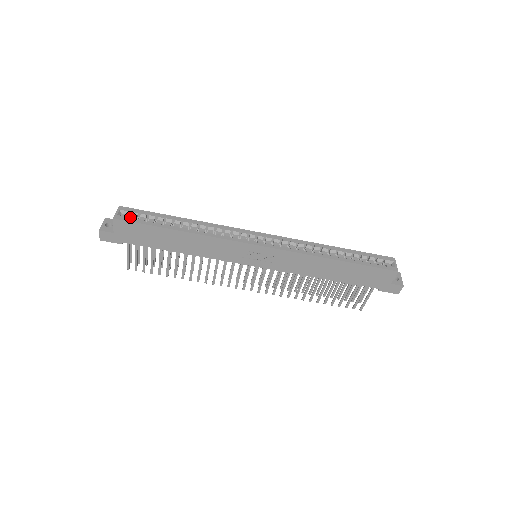
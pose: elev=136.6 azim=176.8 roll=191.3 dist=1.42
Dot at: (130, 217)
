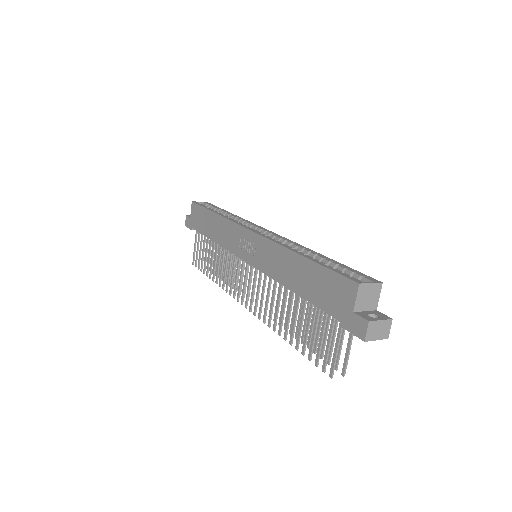
Dot at: occluded
